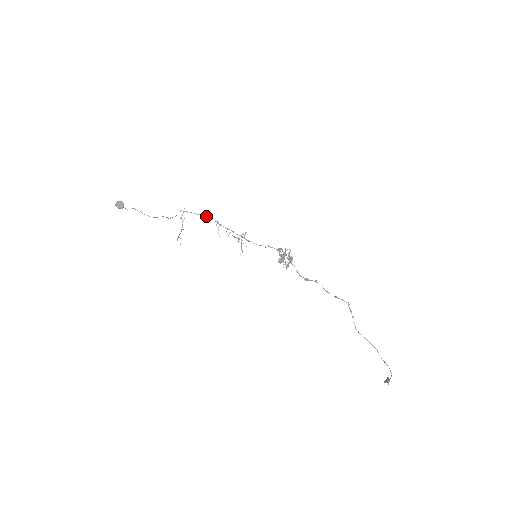
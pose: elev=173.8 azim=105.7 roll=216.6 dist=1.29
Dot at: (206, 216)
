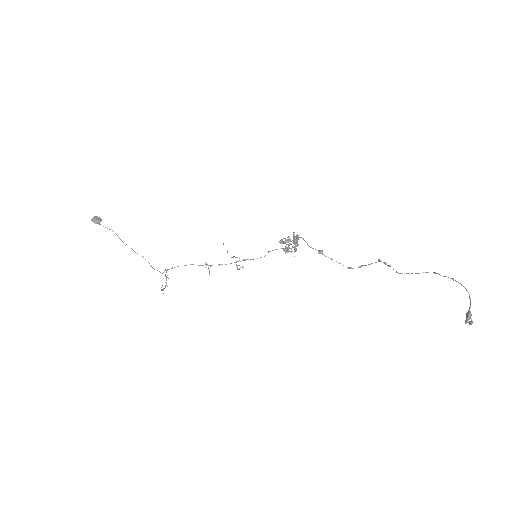
Dot at: (193, 264)
